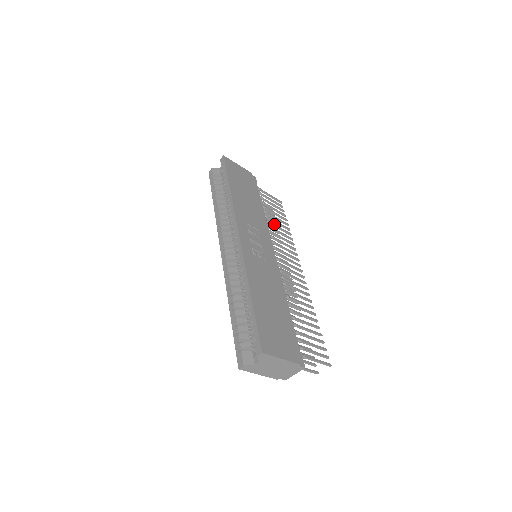
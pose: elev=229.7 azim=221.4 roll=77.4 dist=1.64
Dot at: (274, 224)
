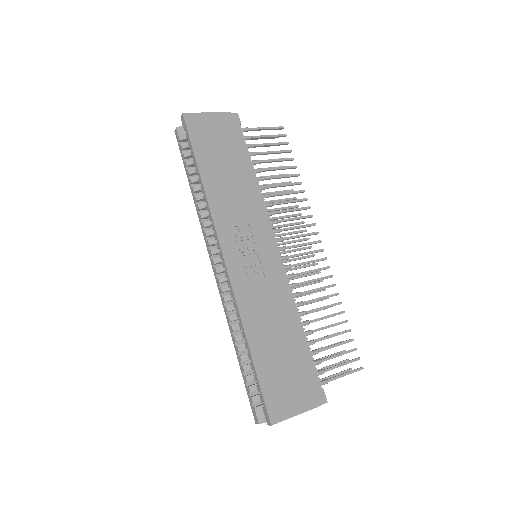
Dot at: (274, 185)
